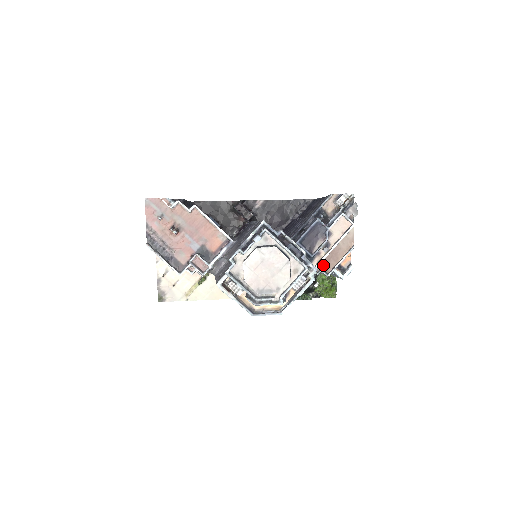
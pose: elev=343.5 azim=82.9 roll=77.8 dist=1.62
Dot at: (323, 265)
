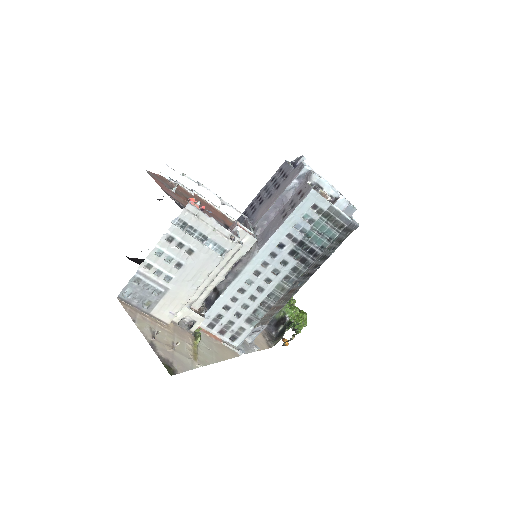
Dot at: occluded
